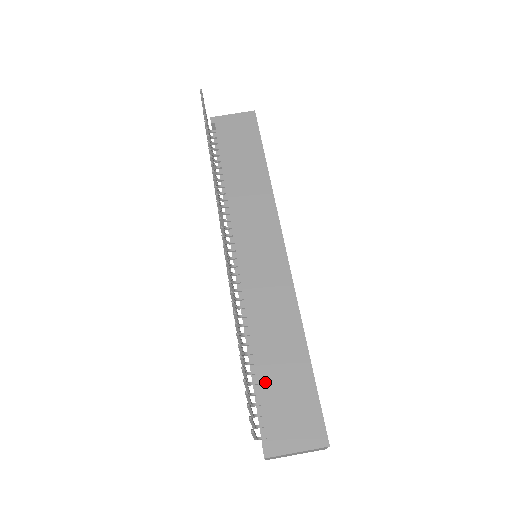
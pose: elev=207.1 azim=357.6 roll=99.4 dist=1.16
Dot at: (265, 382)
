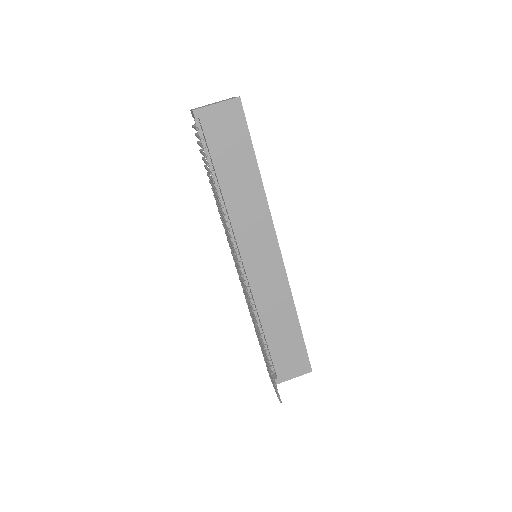
Dot at: (273, 347)
